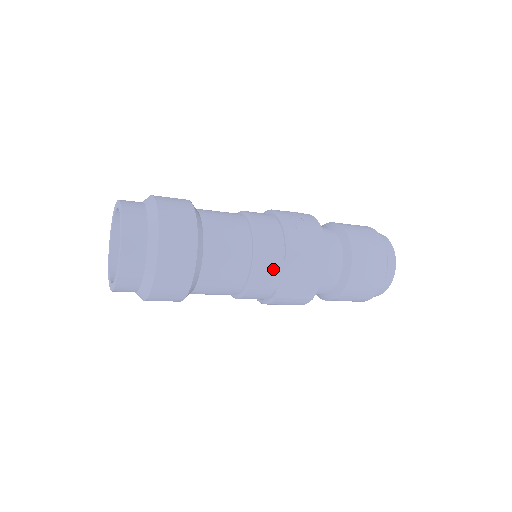
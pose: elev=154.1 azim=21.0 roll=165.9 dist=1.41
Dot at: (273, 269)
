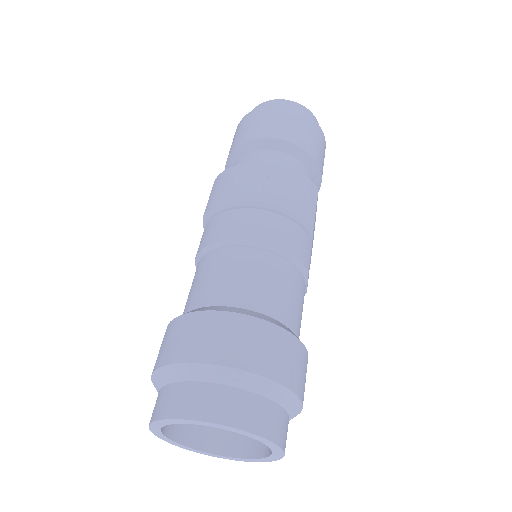
Dot at: (310, 258)
